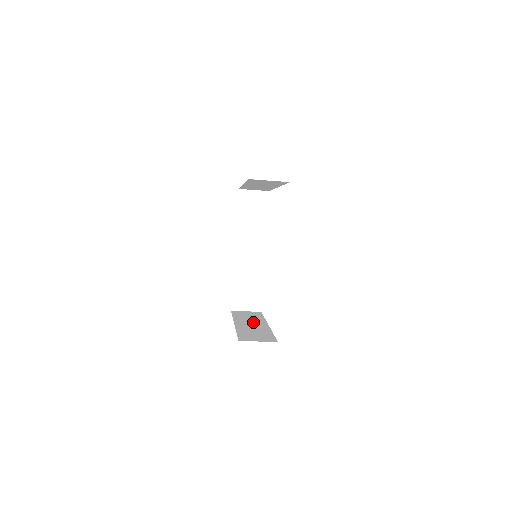
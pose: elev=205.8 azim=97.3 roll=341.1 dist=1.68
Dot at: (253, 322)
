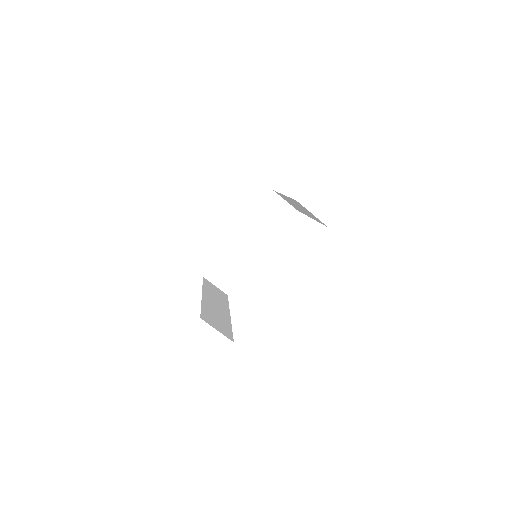
Dot at: occluded
